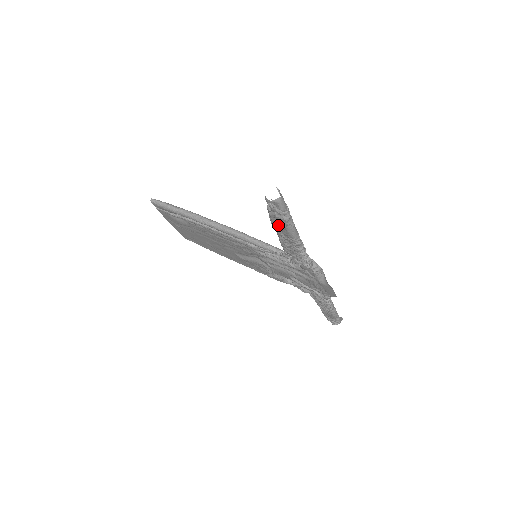
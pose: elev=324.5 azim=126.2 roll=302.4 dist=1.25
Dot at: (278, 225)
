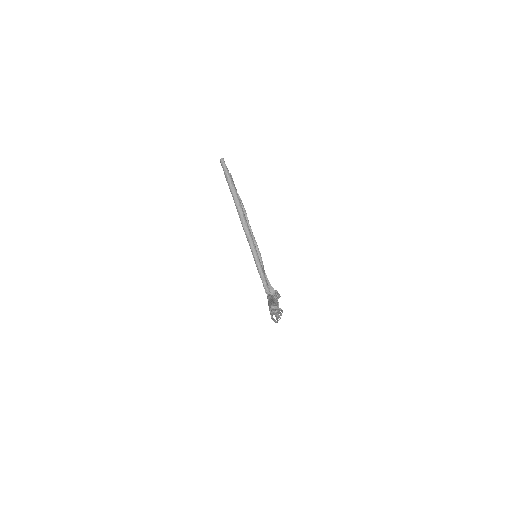
Dot at: occluded
